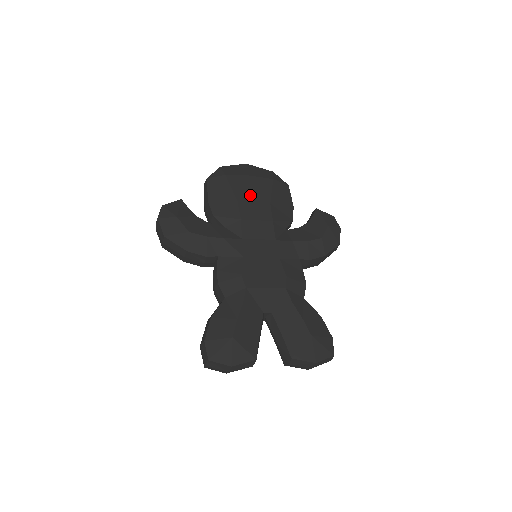
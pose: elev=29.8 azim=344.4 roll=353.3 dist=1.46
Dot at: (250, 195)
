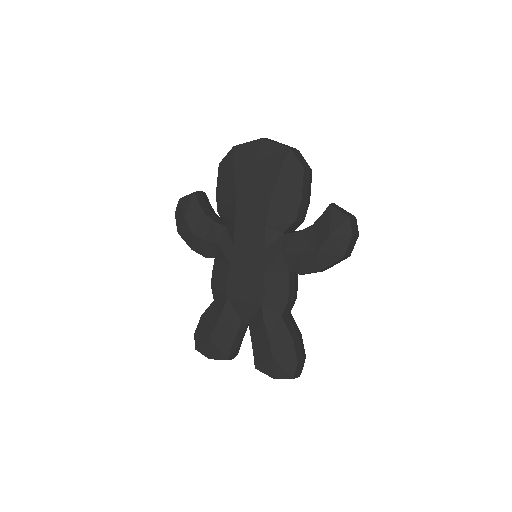
Dot at: (251, 190)
